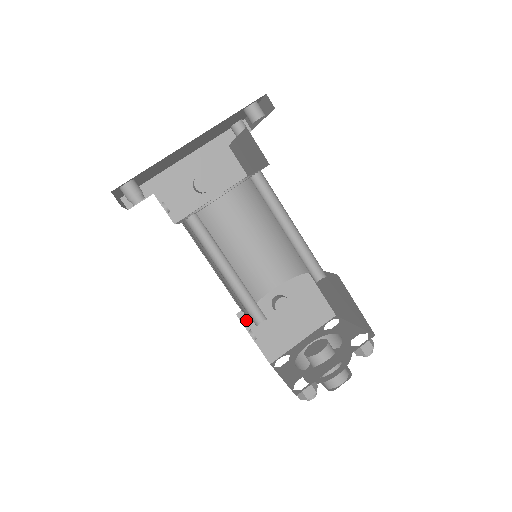
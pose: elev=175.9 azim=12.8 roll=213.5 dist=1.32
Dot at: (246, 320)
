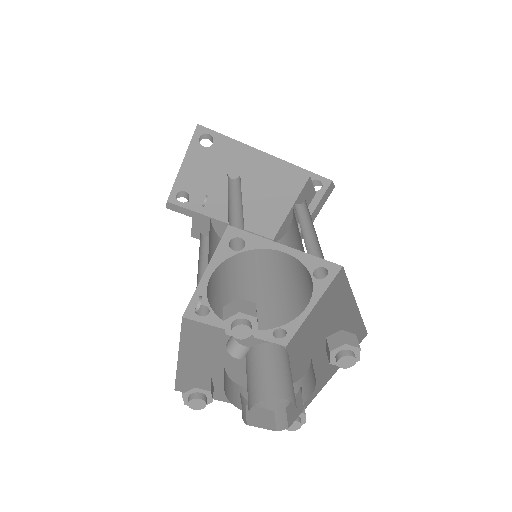
Dot at: (188, 330)
